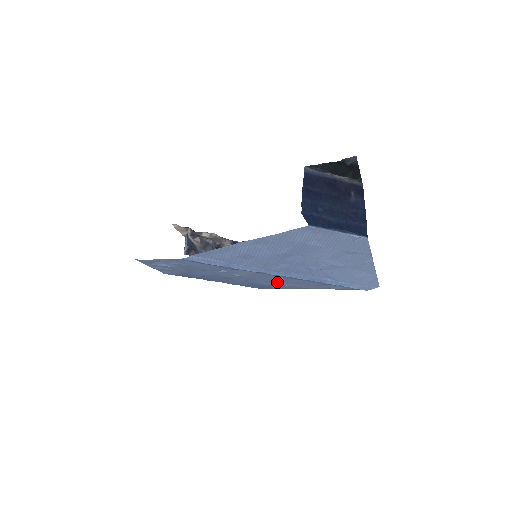
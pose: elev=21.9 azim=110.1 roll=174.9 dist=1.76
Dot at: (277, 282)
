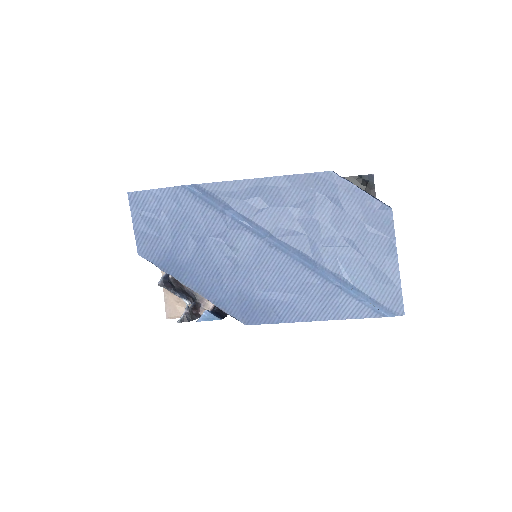
Dot at: (275, 288)
